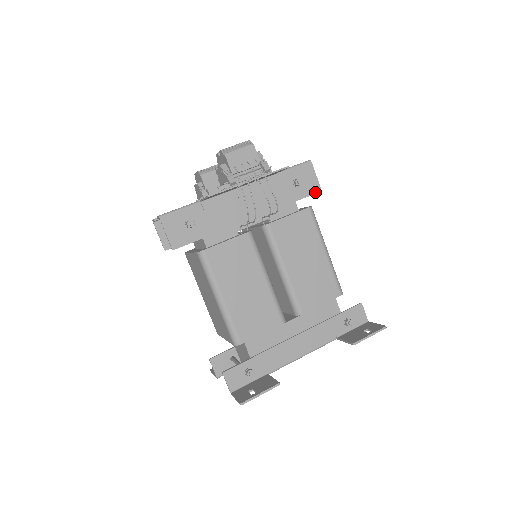
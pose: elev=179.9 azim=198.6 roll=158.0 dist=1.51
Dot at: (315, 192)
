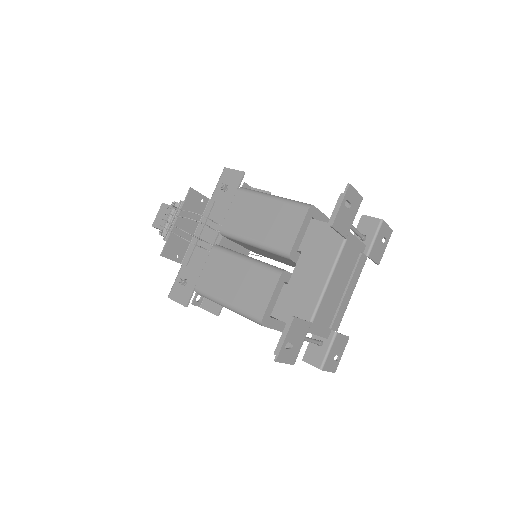
Dot at: (241, 178)
